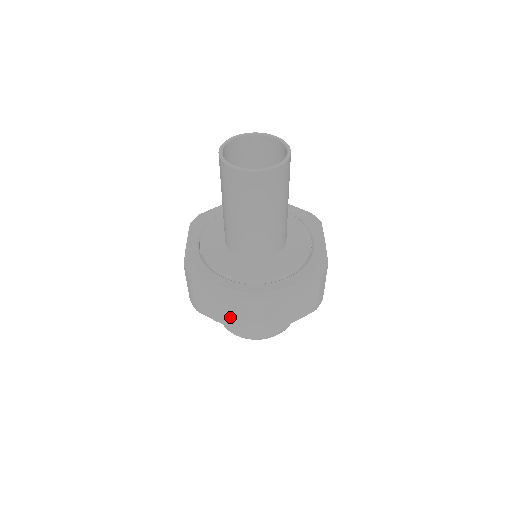
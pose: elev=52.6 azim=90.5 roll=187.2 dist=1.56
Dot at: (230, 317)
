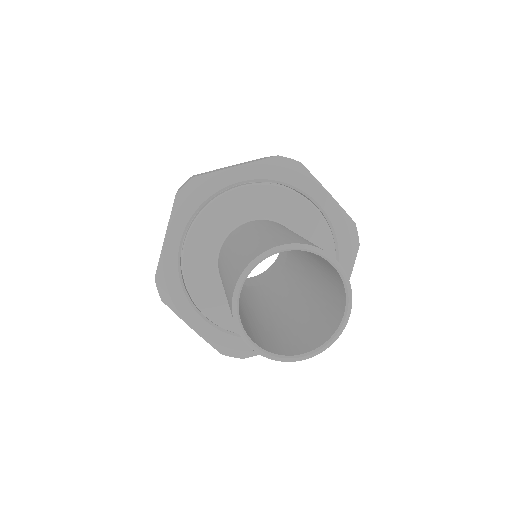
Dot at: occluded
